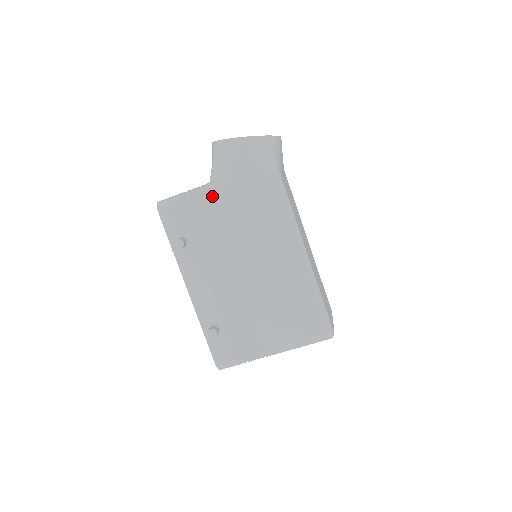
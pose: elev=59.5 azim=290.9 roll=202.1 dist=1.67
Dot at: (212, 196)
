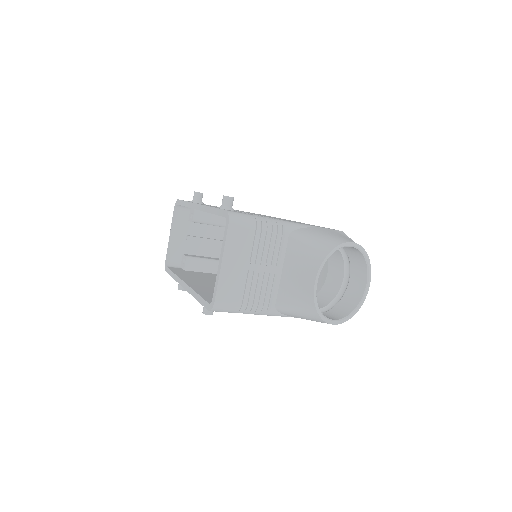
Dot at: (267, 315)
